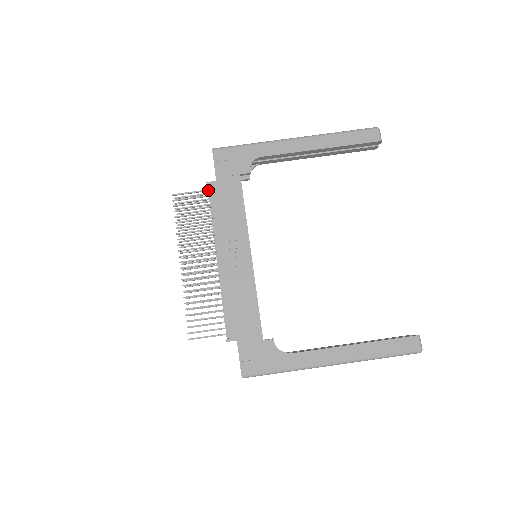
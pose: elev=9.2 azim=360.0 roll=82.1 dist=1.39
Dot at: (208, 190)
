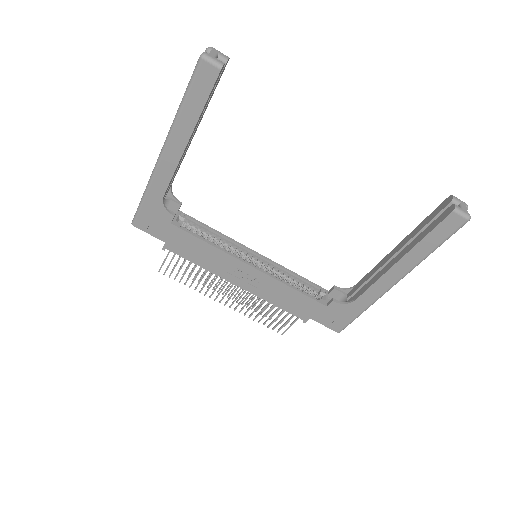
Dot at: (170, 250)
